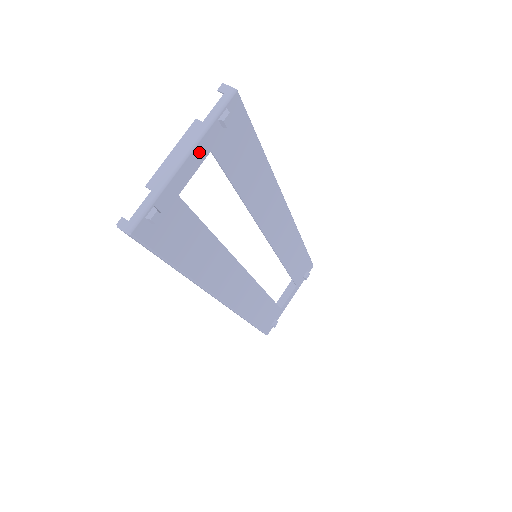
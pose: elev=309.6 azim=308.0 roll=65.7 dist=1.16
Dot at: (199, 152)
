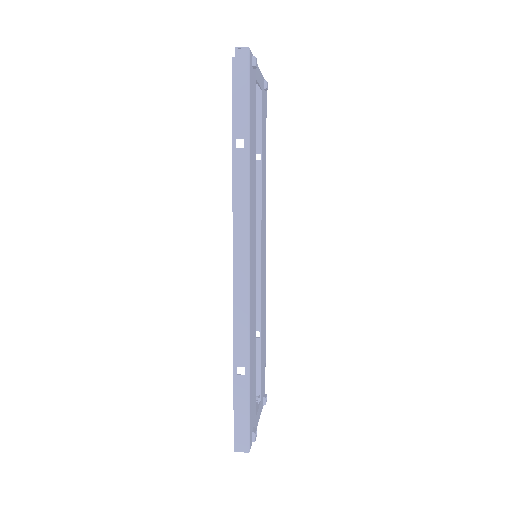
Dot at: (260, 78)
